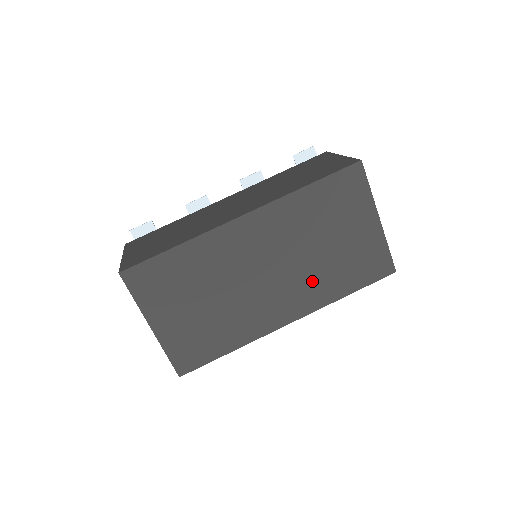
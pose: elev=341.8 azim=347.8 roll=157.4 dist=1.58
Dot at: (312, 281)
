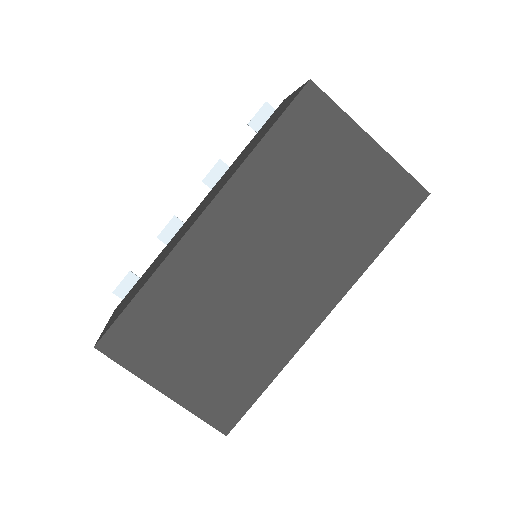
Dot at: (327, 254)
